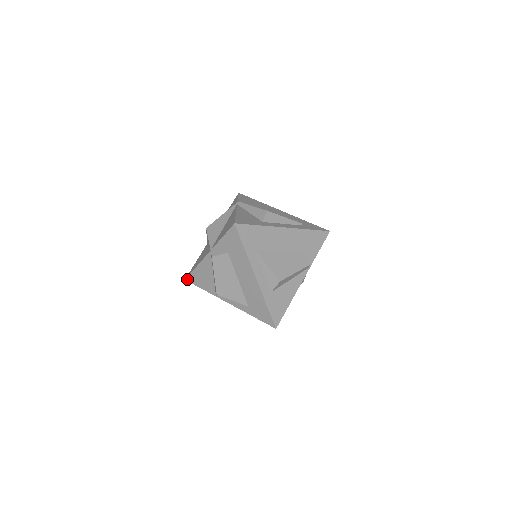
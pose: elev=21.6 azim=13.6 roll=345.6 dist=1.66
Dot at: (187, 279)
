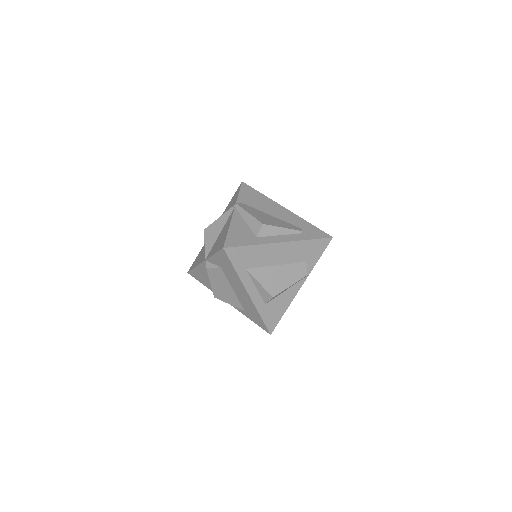
Dot at: (189, 273)
